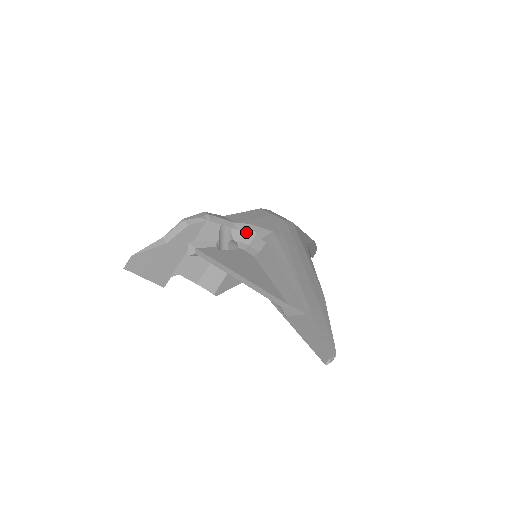
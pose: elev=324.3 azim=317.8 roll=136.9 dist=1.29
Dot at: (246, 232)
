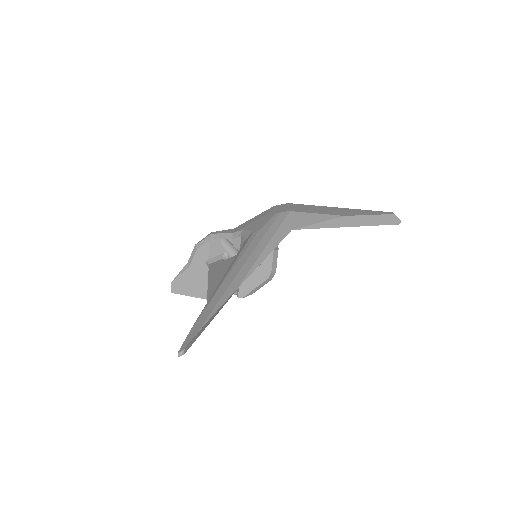
Dot at: (241, 238)
